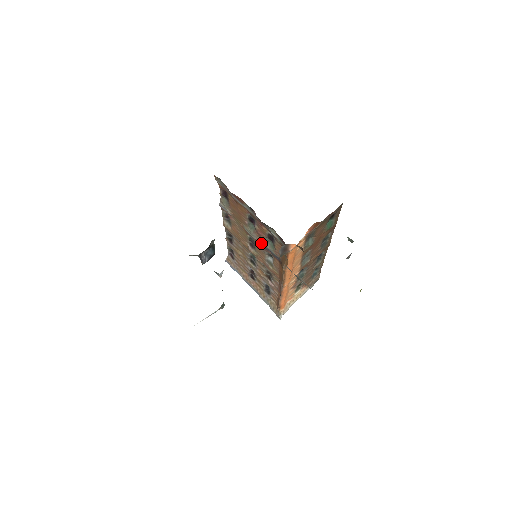
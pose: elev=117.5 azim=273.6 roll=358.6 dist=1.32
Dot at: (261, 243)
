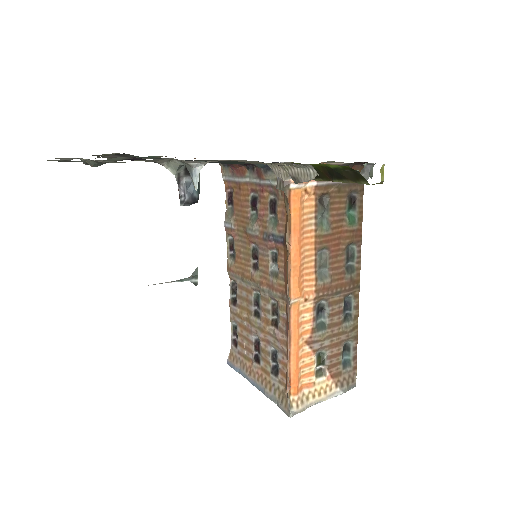
Dot at: (263, 235)
